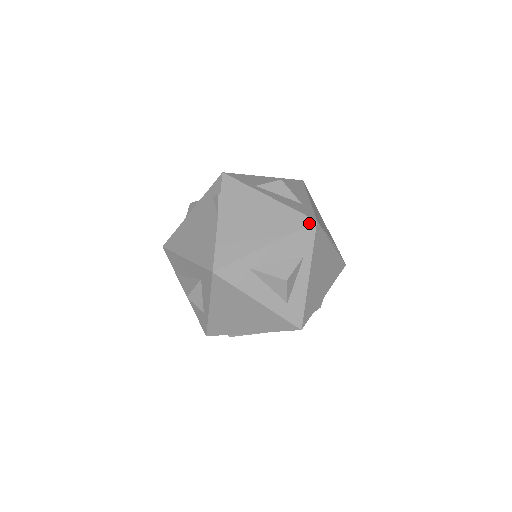
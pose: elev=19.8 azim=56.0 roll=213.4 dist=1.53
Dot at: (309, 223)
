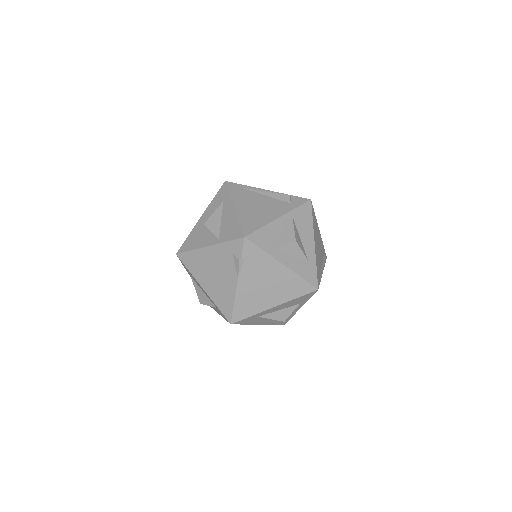
Dot at: (312, 291)
